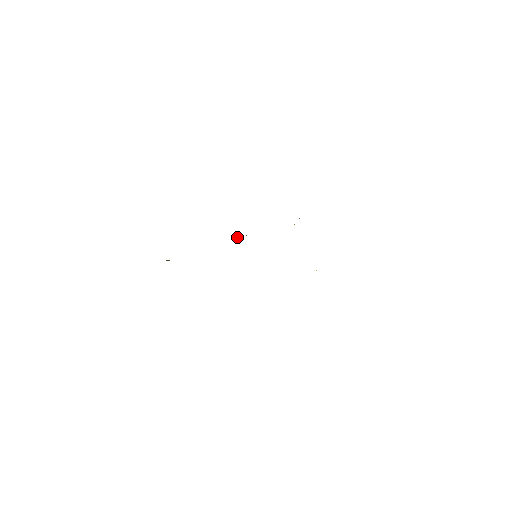
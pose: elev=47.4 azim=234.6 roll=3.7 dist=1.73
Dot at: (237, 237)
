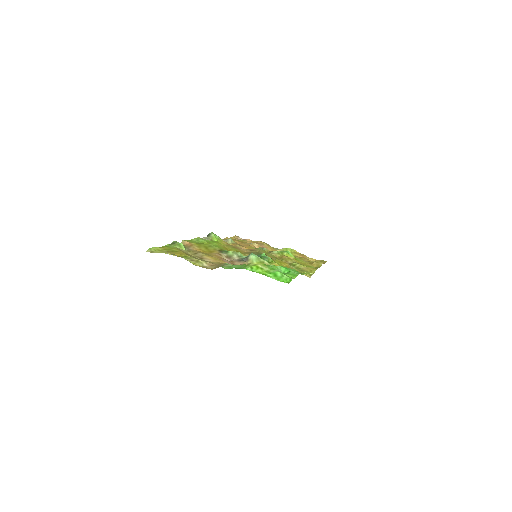
Dot at: (255, 258)
